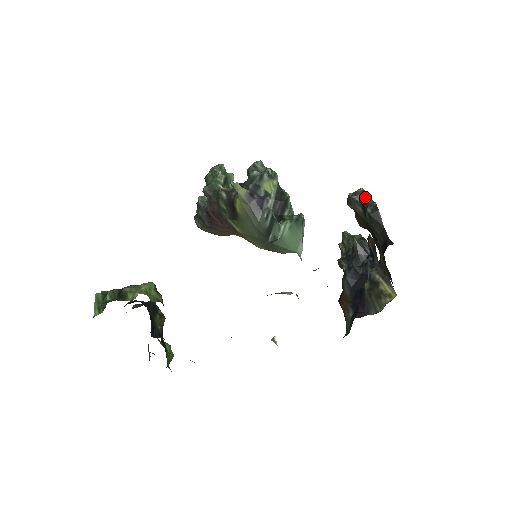
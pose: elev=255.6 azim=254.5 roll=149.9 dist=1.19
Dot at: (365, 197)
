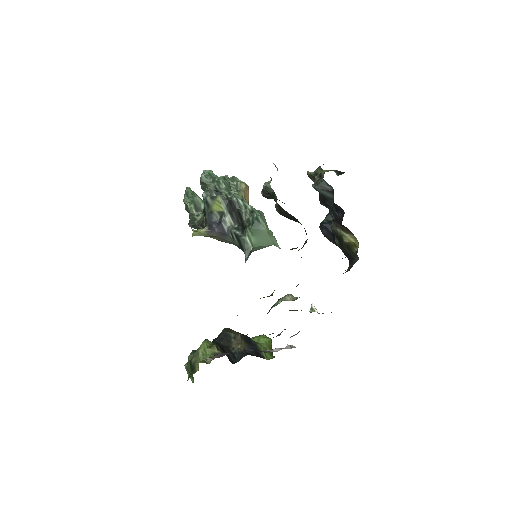
Dot at: (270, 194)
